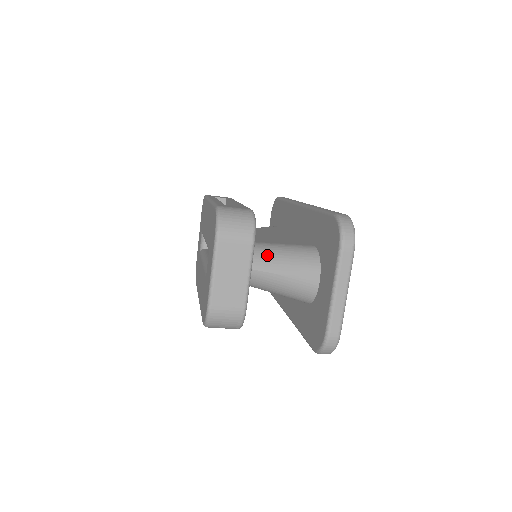
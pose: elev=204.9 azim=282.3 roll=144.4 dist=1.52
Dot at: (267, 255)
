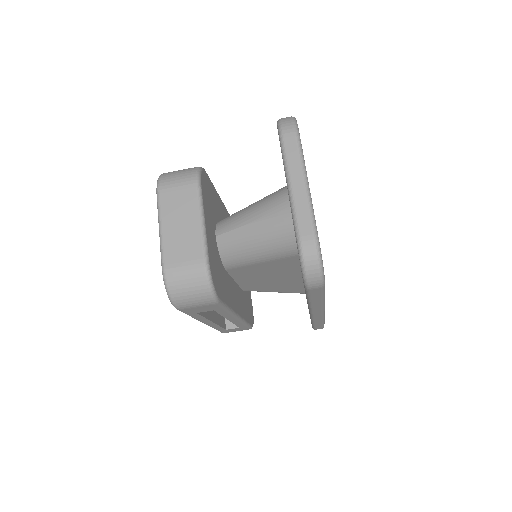
Dot at: (236, 214)
